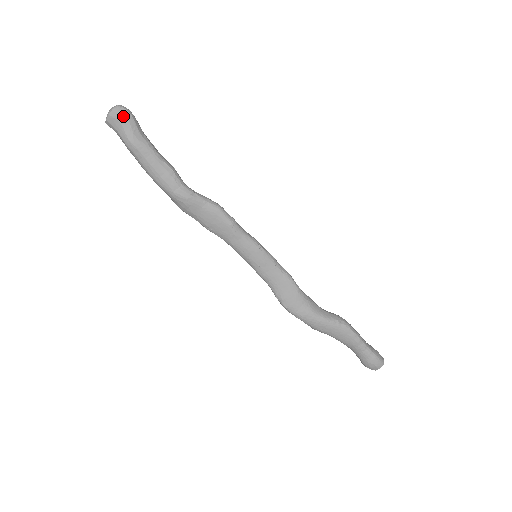
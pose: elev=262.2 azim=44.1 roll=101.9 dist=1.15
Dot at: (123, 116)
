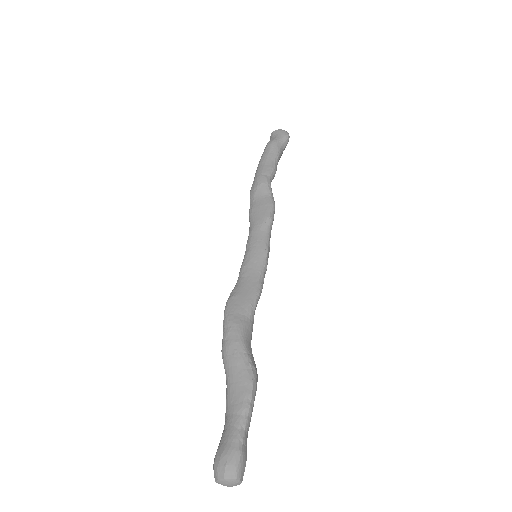
Dot at: (284, 134)
